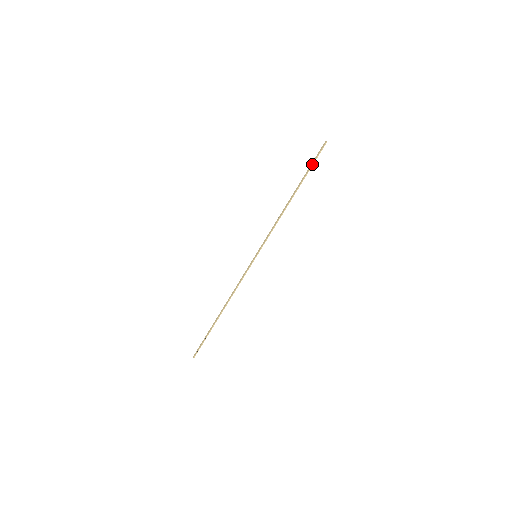
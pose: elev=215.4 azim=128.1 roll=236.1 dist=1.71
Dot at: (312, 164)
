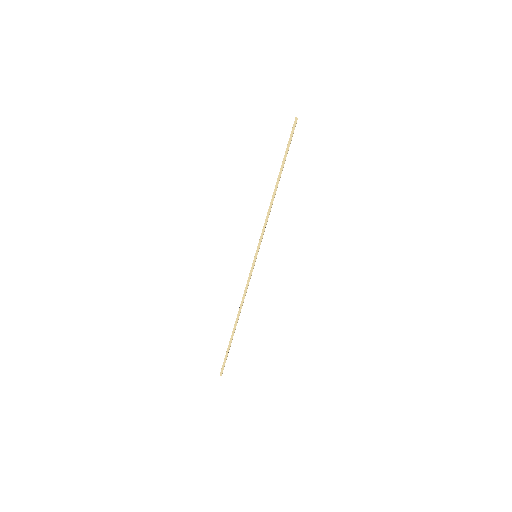
Dot at: (289, 146)
